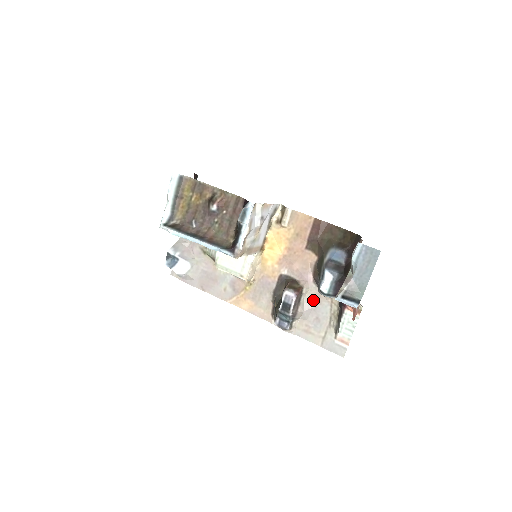
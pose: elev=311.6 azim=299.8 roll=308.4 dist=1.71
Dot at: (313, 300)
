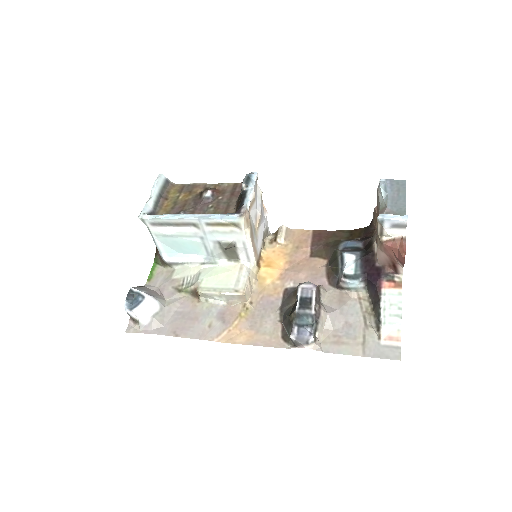
Dot at: (335, 302)
